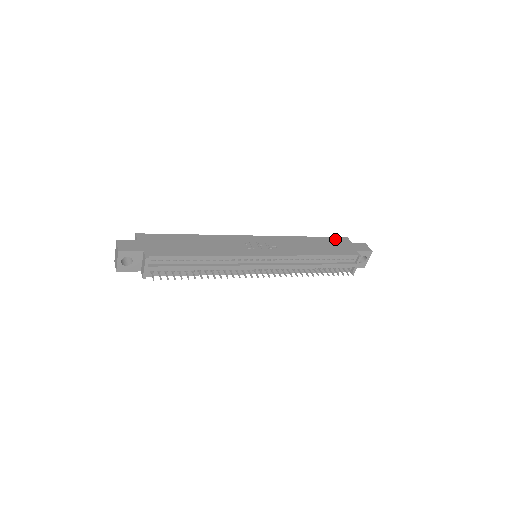
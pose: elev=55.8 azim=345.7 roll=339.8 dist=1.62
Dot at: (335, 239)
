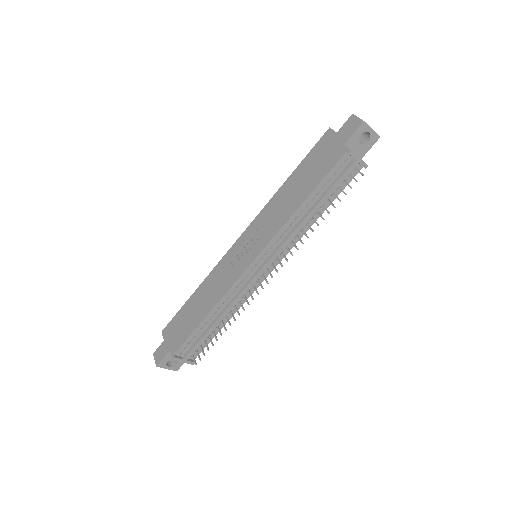
Dot at: (316, 149)
